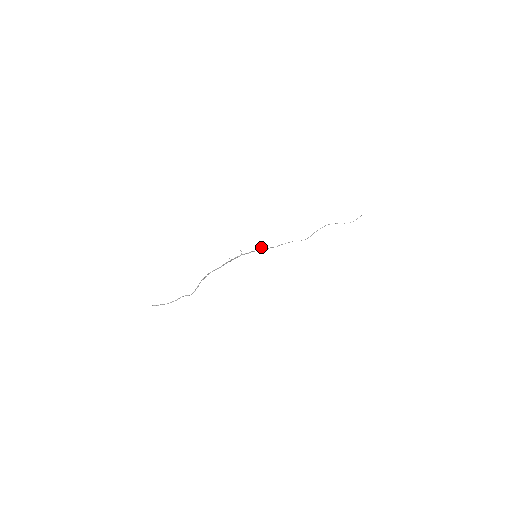
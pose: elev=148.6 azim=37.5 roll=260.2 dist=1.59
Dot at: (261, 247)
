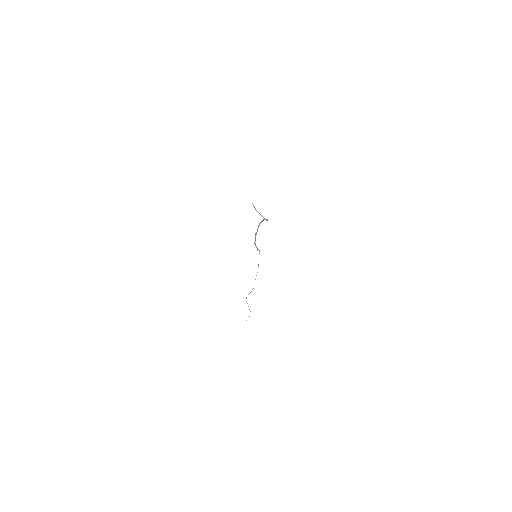
Dot at: (258, 249)
